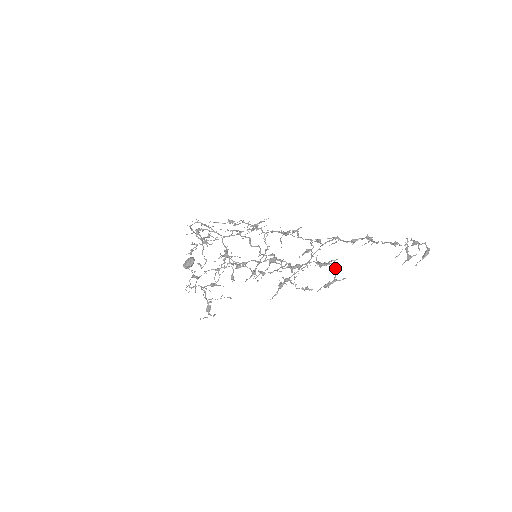
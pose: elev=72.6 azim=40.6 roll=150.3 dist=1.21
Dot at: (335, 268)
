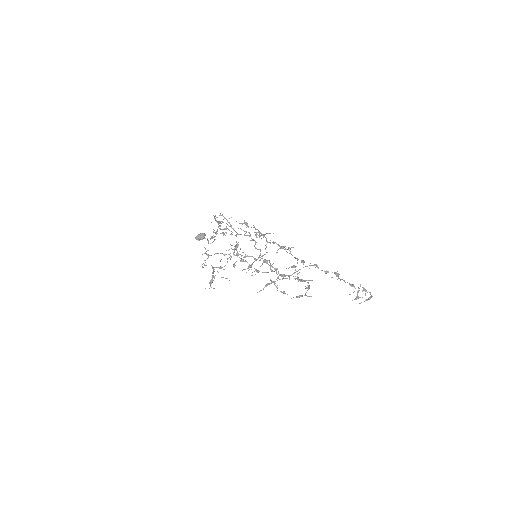
Dot at: (308, 287)
